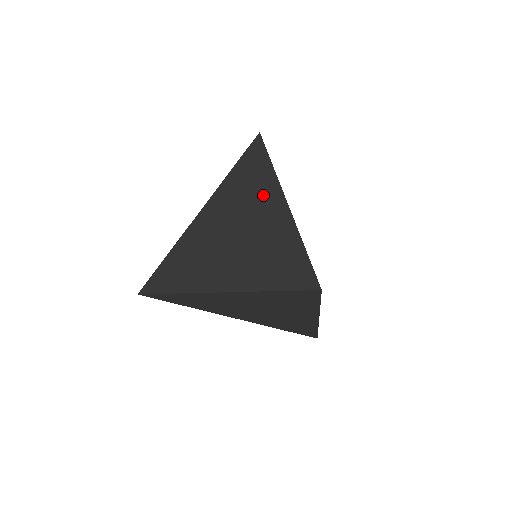
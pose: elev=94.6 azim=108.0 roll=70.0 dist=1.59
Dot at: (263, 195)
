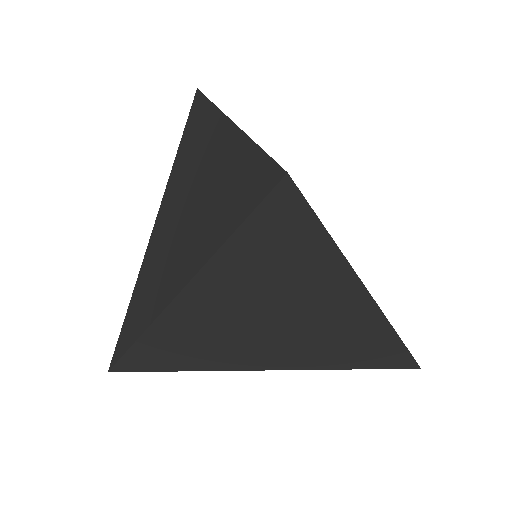
Dot at: (205, 139)
